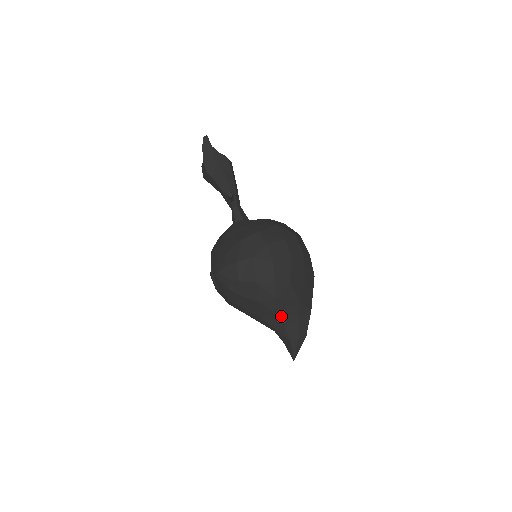
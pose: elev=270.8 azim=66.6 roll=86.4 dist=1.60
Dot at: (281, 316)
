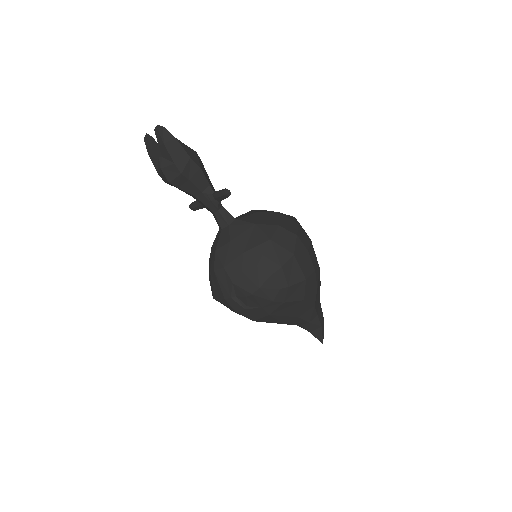
Dot at: (316, 305)
